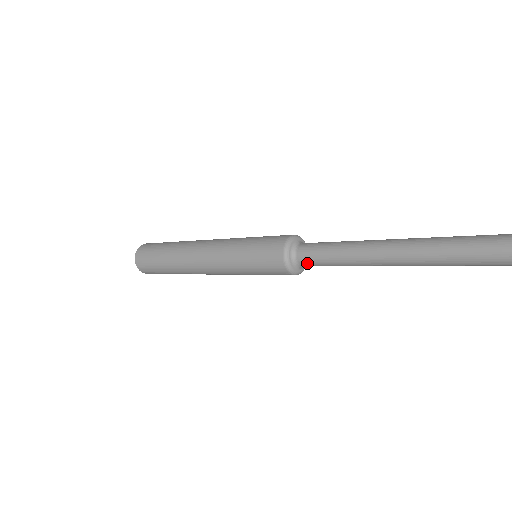
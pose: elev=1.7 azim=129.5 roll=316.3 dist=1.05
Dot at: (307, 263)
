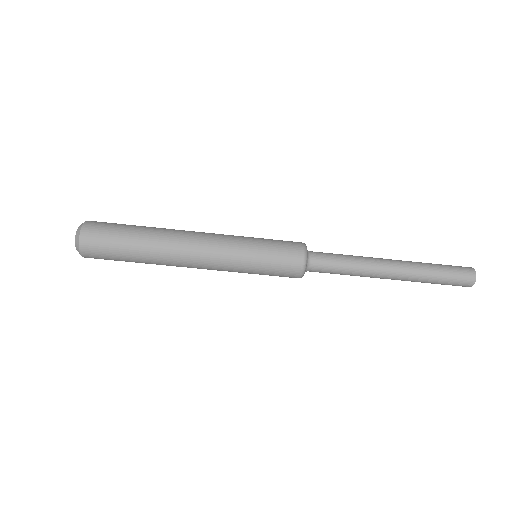
Dot at: (318, 269)
